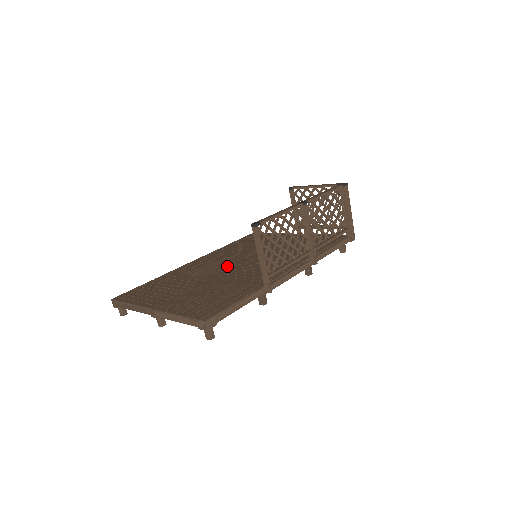
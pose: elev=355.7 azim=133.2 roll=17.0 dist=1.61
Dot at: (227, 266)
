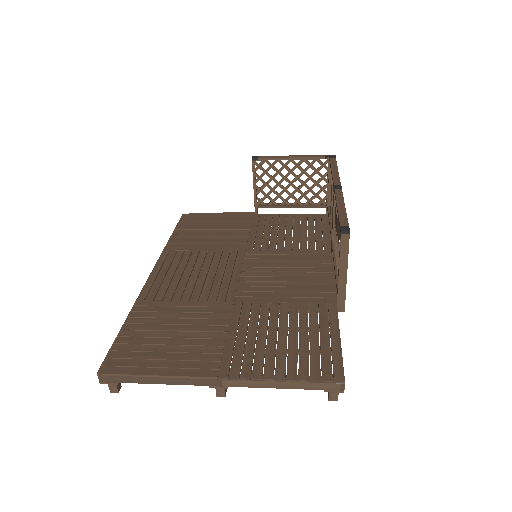
Dot at: (230, 277)
